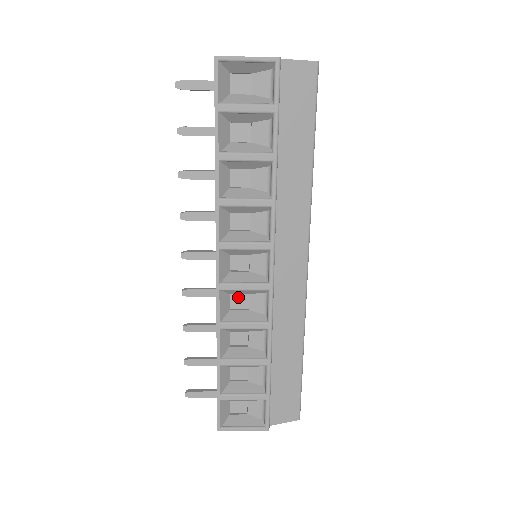
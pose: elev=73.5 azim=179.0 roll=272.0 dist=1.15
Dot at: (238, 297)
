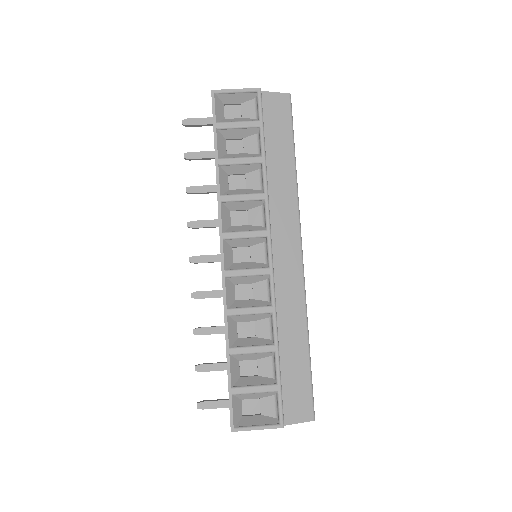
Dot at: (242, 288)
